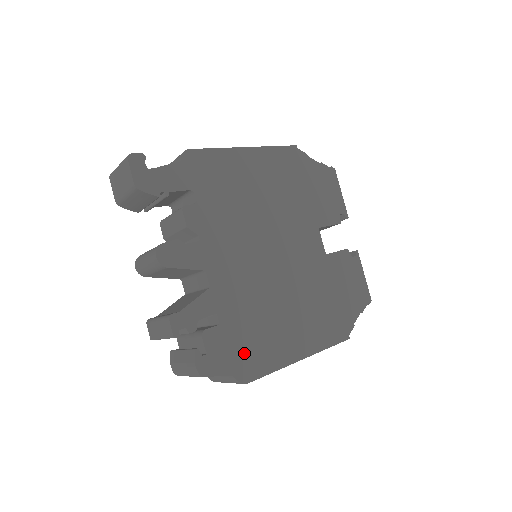
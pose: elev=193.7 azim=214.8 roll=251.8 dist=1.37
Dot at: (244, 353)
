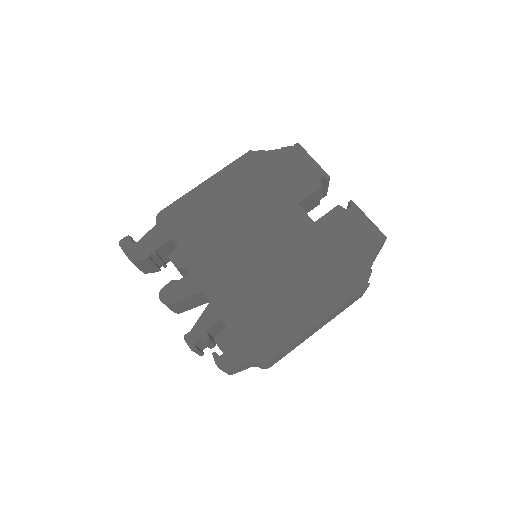
Dot at: (257, 340)
